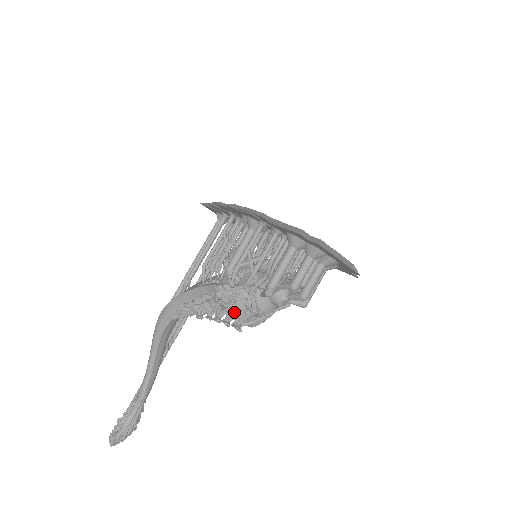
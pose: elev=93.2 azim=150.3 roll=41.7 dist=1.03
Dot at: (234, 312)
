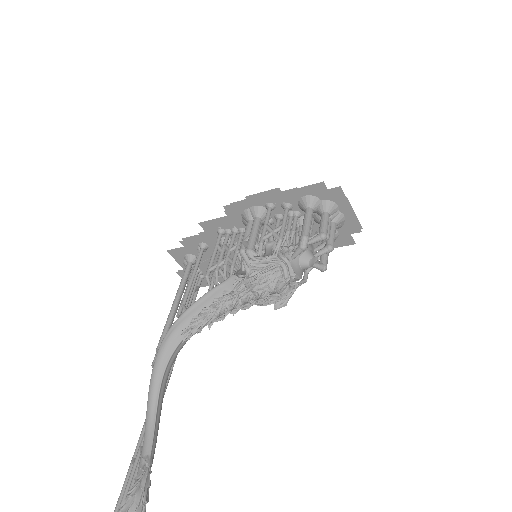
Dot at: (268, 283)
